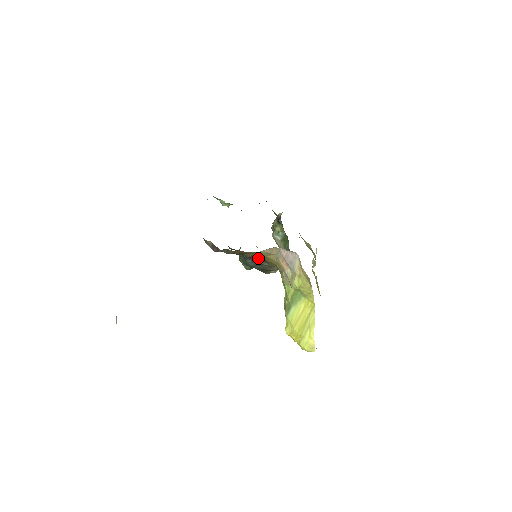
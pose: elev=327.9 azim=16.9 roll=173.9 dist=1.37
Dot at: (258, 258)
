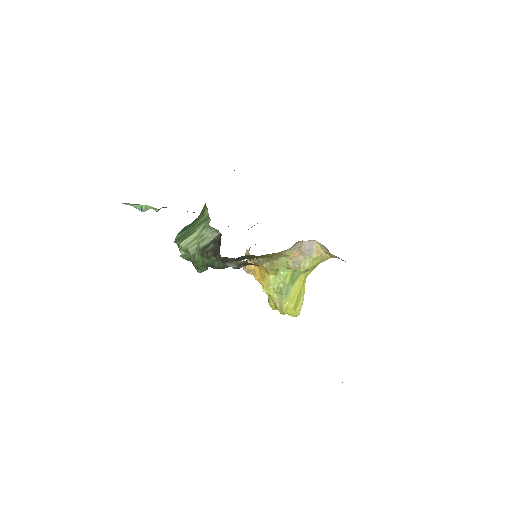
Dot at: (245, 257)
